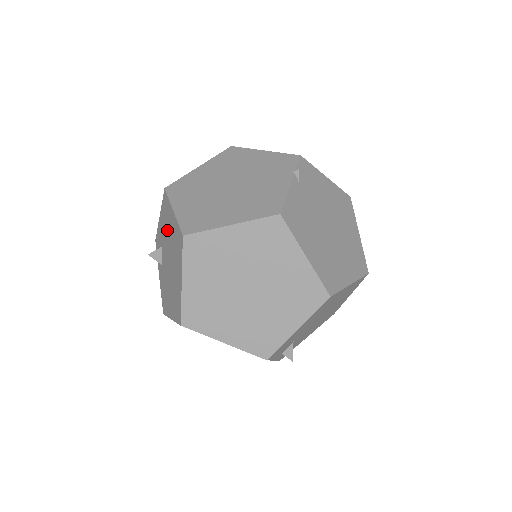
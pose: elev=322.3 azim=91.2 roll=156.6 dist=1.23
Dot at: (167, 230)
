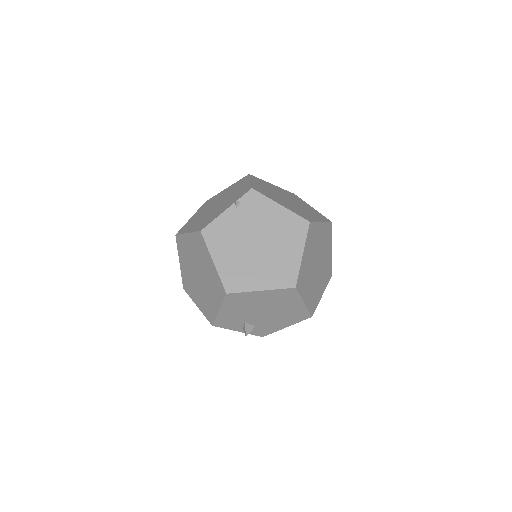
Dot at: occluded
